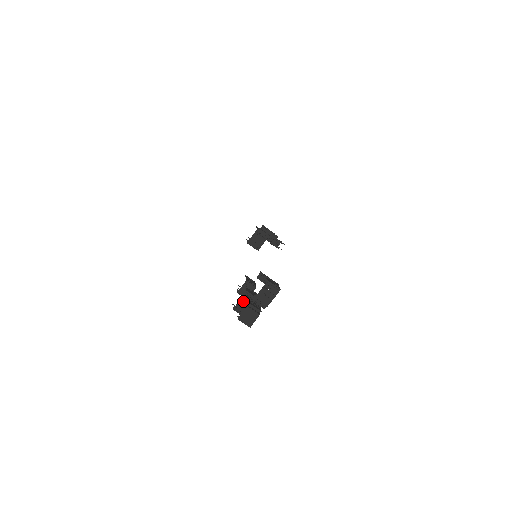
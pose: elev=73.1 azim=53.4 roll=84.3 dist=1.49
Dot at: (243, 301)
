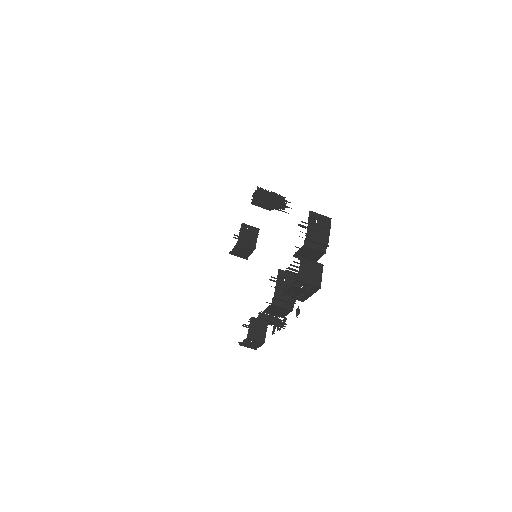
Dot at: (281, 285)
